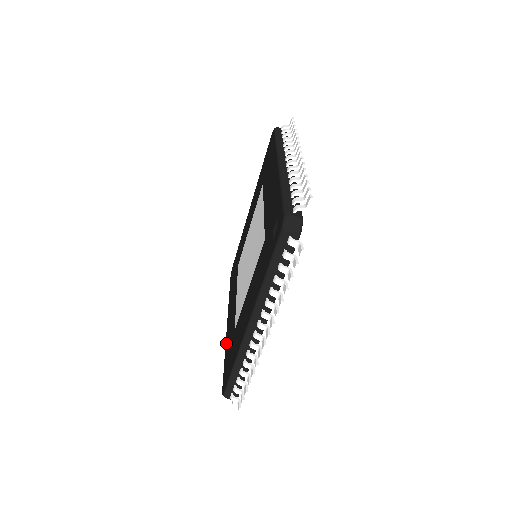
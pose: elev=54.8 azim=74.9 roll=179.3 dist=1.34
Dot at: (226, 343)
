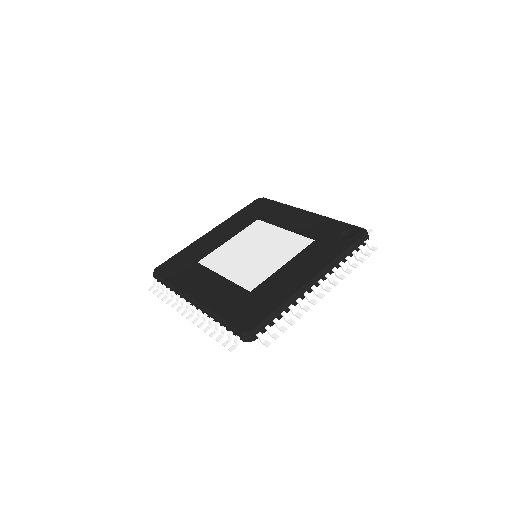
Dot at: (212, 306)
